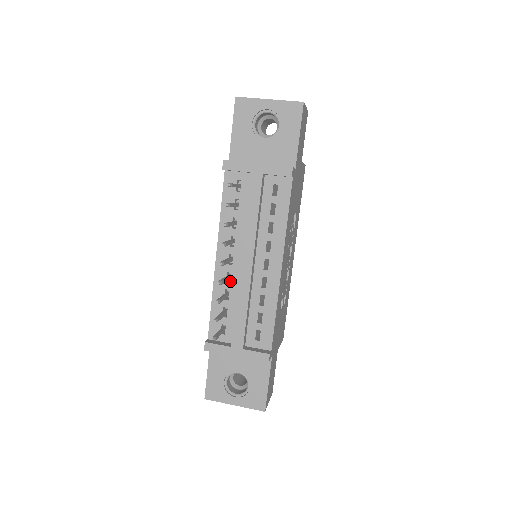
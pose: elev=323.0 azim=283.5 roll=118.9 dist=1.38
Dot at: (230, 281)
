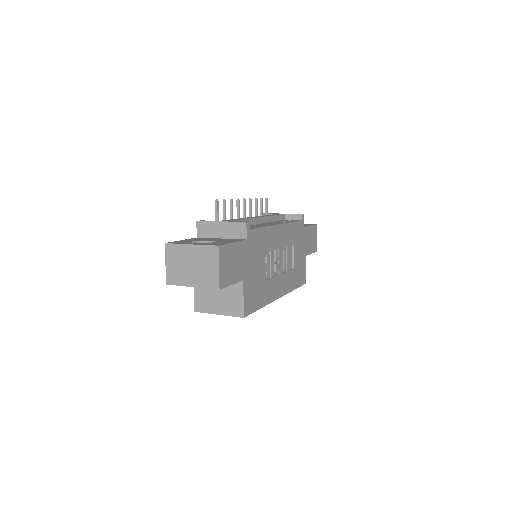
Dot at: occluded
